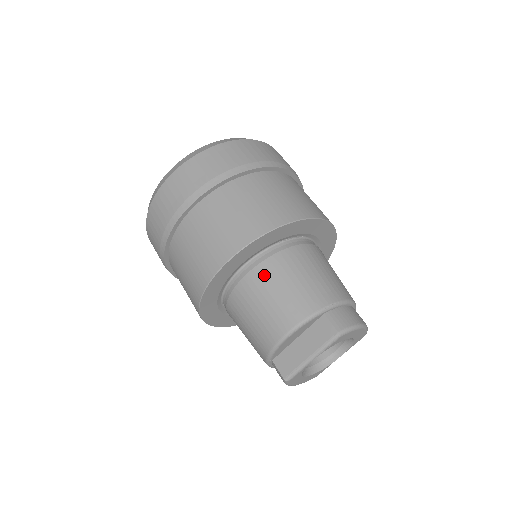
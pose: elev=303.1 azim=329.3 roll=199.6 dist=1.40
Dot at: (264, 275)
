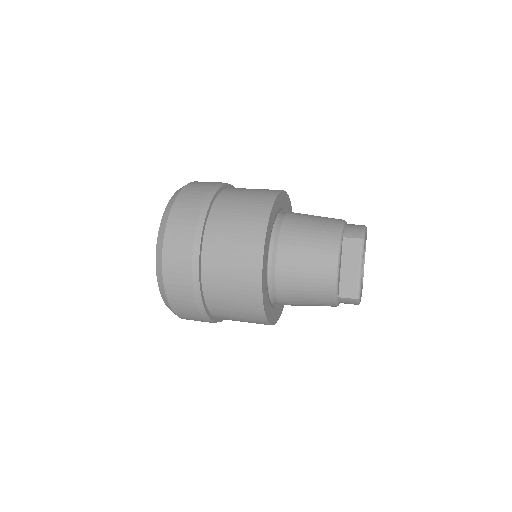
Dot at: (287, 250)
